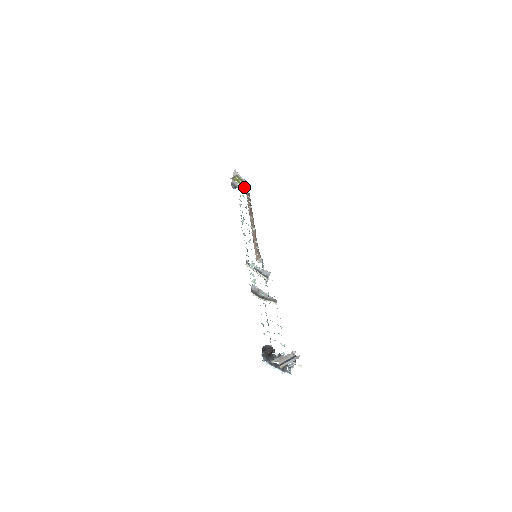
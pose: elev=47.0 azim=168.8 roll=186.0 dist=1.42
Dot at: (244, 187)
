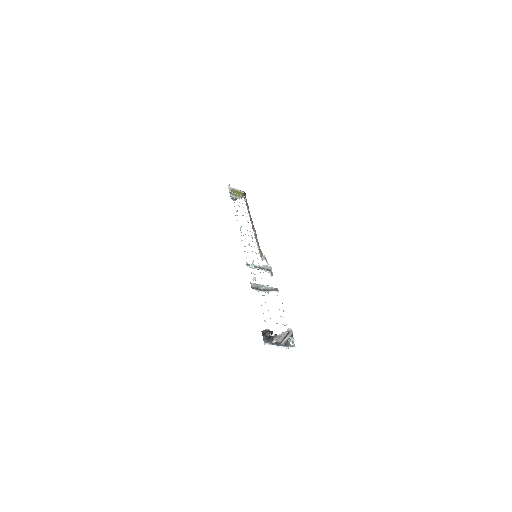
Dot at: occluded
